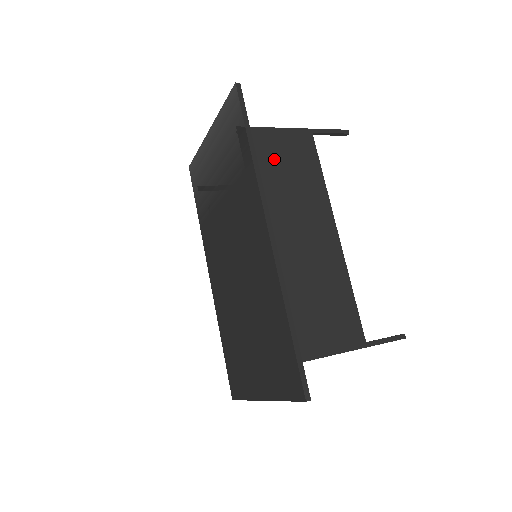
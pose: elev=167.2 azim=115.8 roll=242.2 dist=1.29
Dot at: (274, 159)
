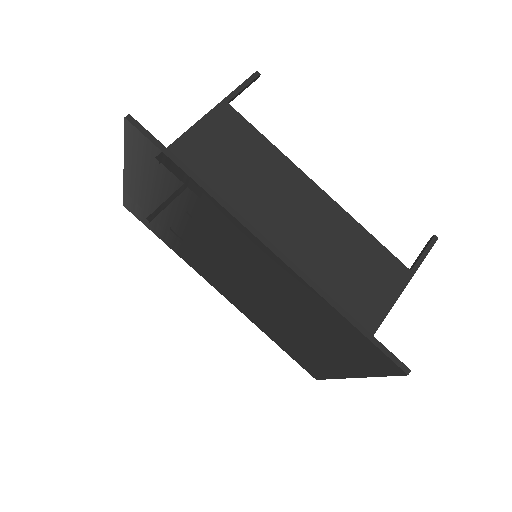
Dot at: (214, 162)
